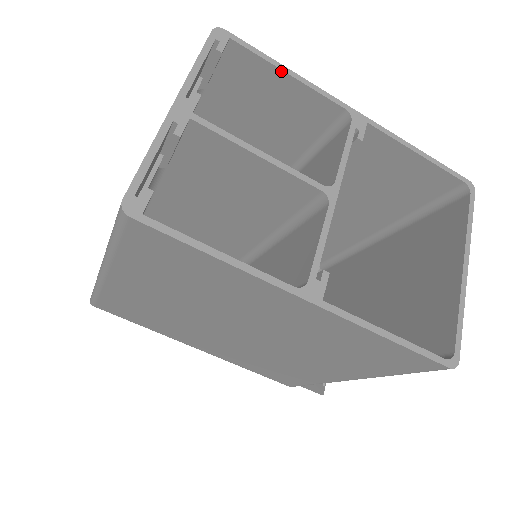
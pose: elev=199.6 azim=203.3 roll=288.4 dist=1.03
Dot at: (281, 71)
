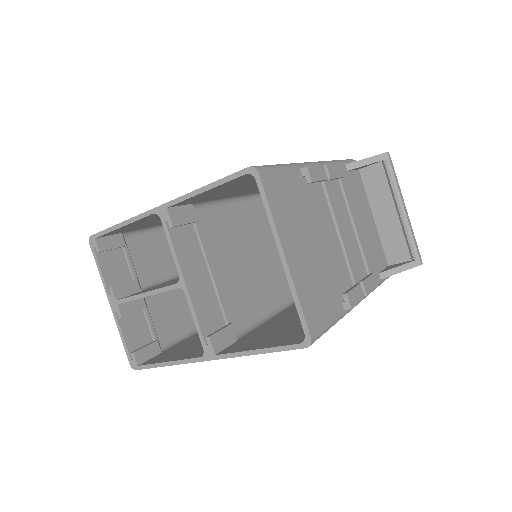
Dot at: (119, 228)
